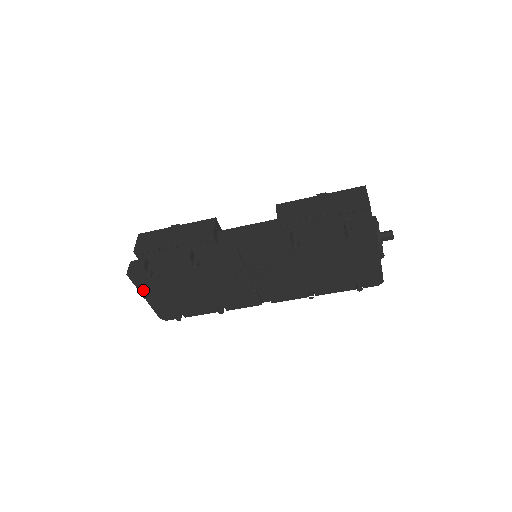
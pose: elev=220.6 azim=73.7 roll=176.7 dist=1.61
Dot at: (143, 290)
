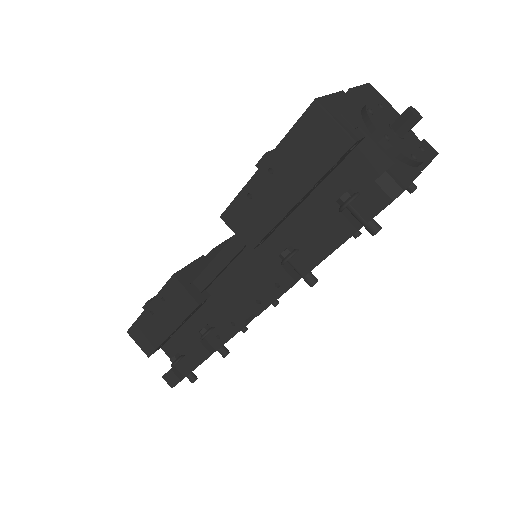
Dot at: occluded
